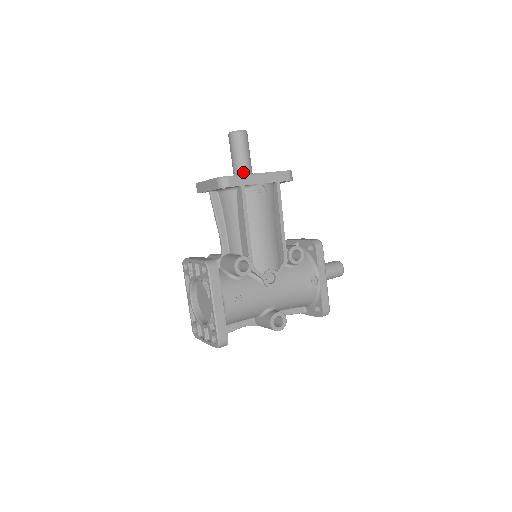
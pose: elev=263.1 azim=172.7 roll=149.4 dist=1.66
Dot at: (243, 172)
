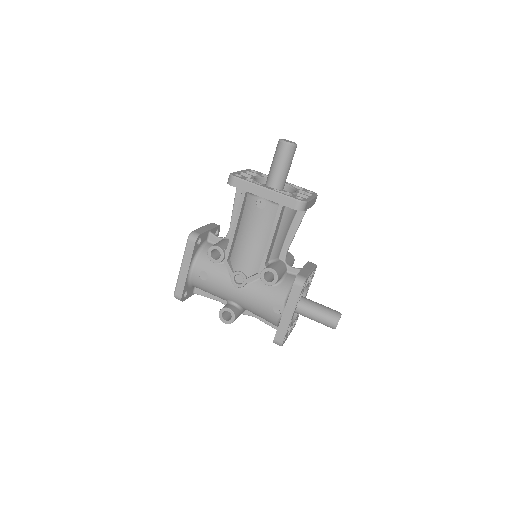
Dot at: (270, 180)
